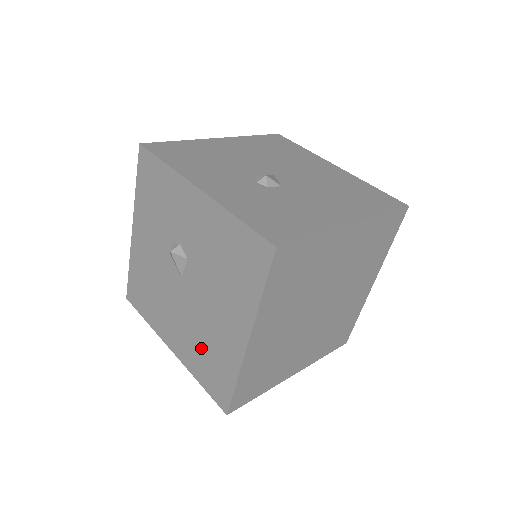
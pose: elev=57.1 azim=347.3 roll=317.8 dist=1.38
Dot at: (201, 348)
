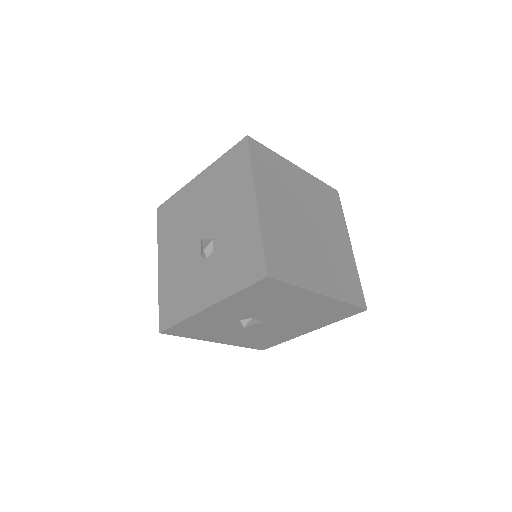
Dot at: (316, 318)
